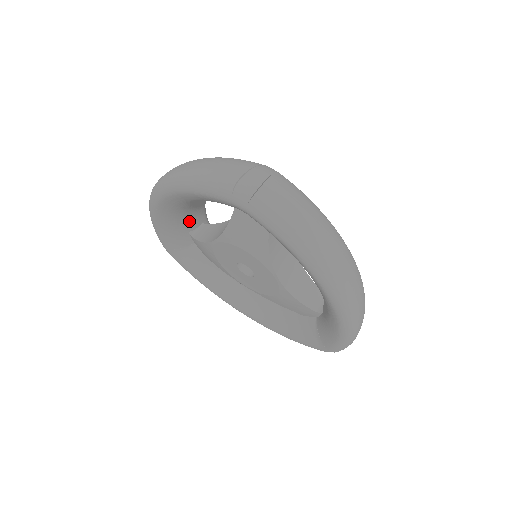
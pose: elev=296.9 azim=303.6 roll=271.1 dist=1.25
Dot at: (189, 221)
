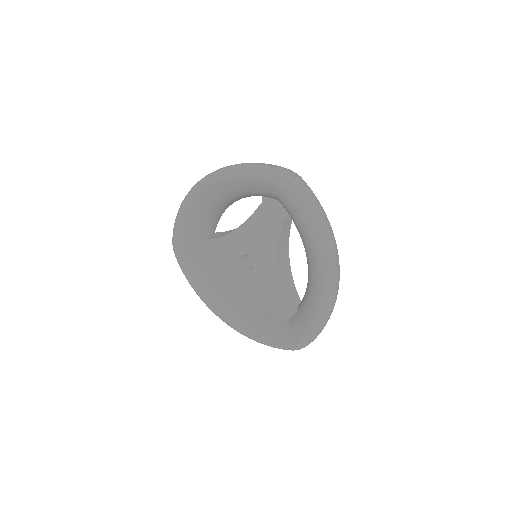
Dot at: (207, 223)
